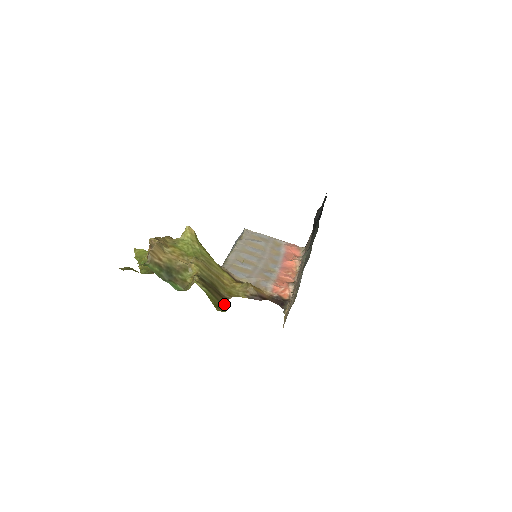
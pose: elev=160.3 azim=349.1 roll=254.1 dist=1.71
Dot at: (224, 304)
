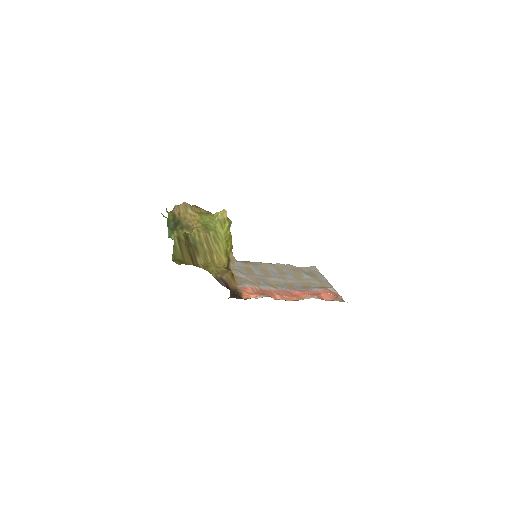
Dot at: (186, 263)
